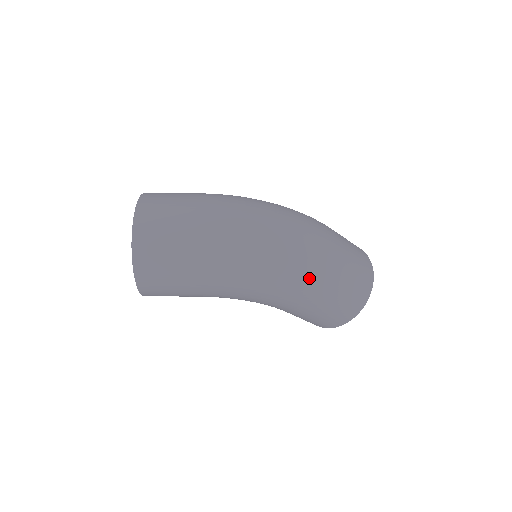
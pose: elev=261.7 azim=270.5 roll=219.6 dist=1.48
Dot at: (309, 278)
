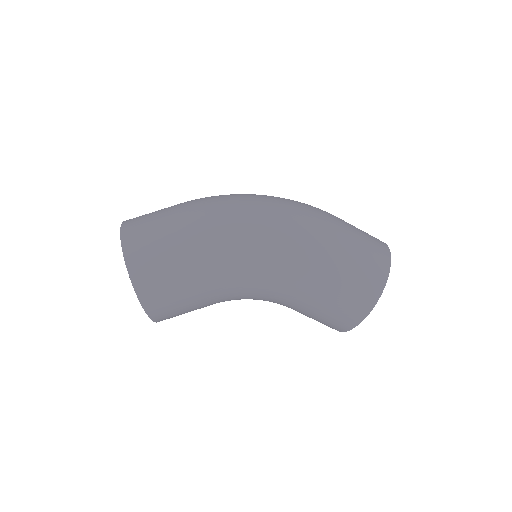
Dot at: (307, 227)
